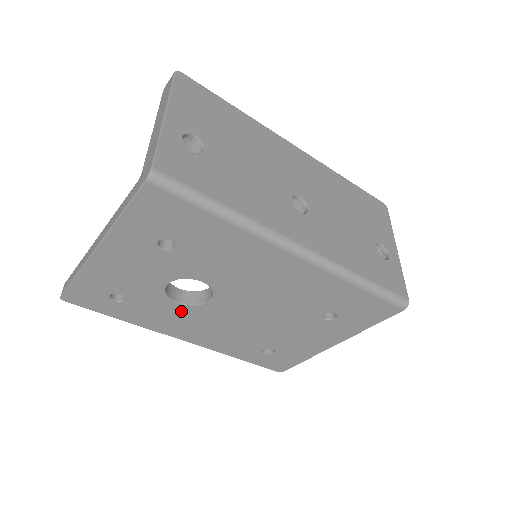
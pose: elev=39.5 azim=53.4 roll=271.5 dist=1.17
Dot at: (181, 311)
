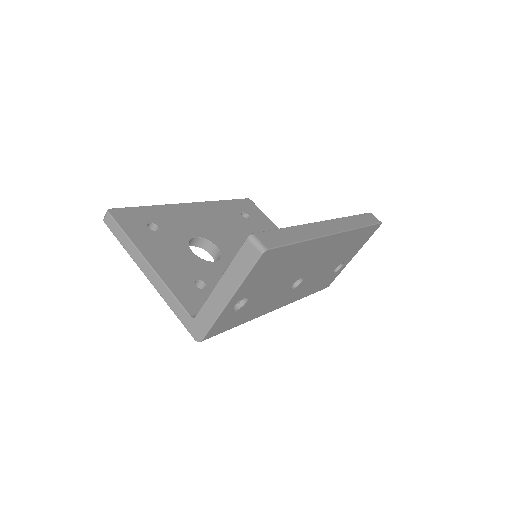
Dot at: occluded
